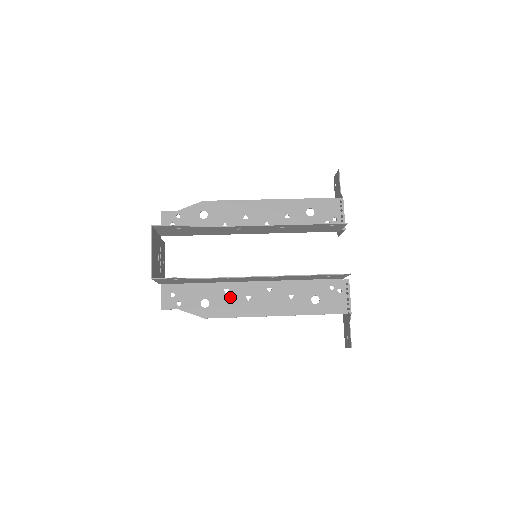
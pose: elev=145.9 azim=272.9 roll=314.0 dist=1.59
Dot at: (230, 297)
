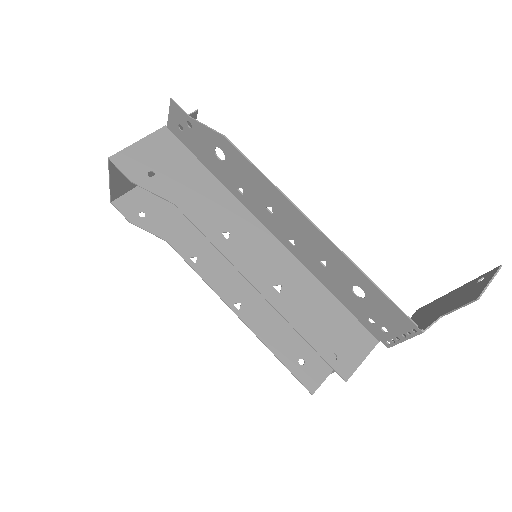
Dot at: occluded
